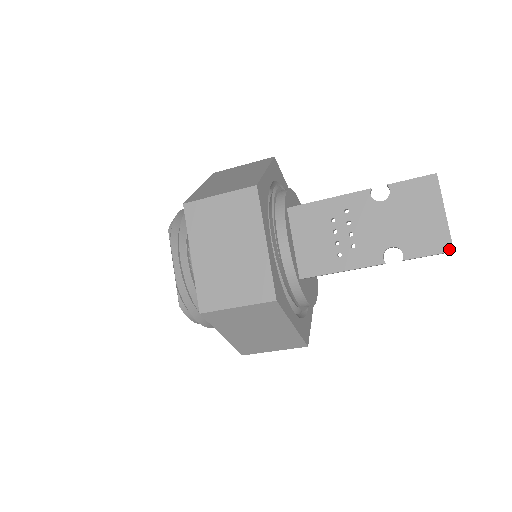
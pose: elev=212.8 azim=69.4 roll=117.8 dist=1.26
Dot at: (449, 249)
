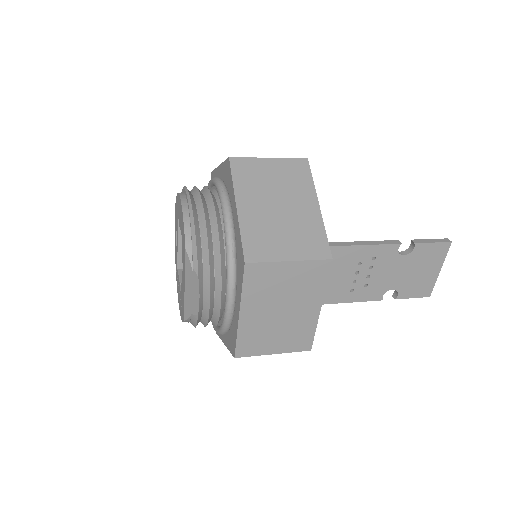
Dot at: (428, 295)
